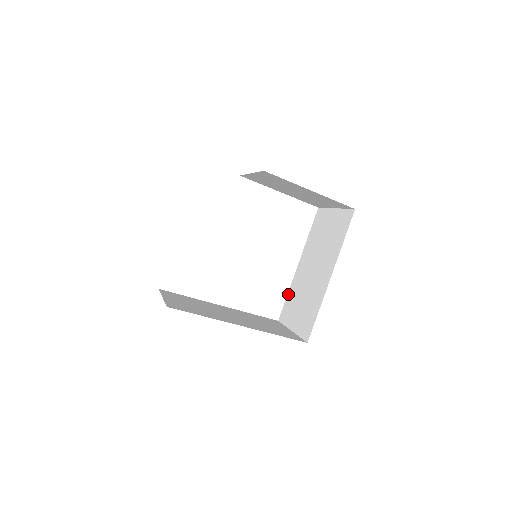
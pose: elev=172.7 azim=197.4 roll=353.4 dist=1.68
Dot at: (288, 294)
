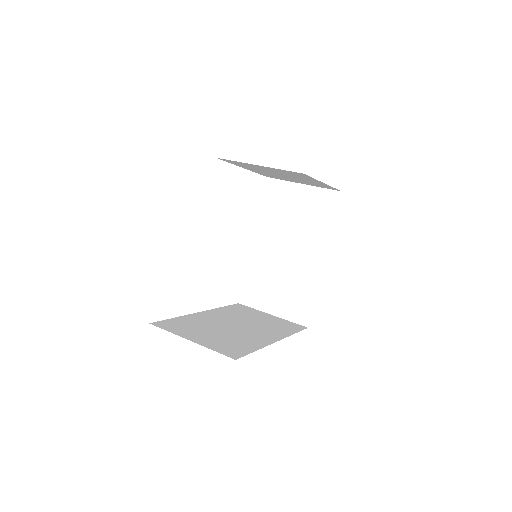
Dot at: (247, 274)
